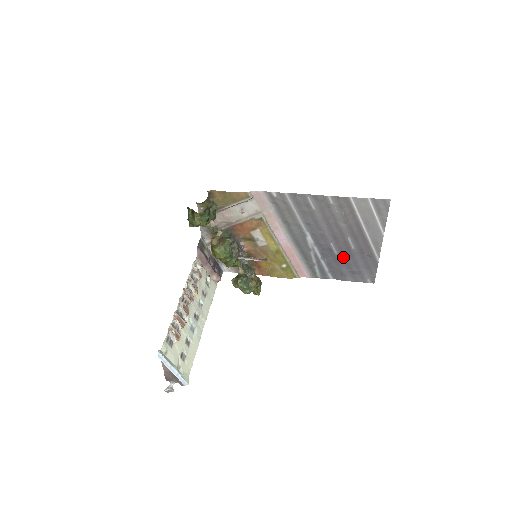
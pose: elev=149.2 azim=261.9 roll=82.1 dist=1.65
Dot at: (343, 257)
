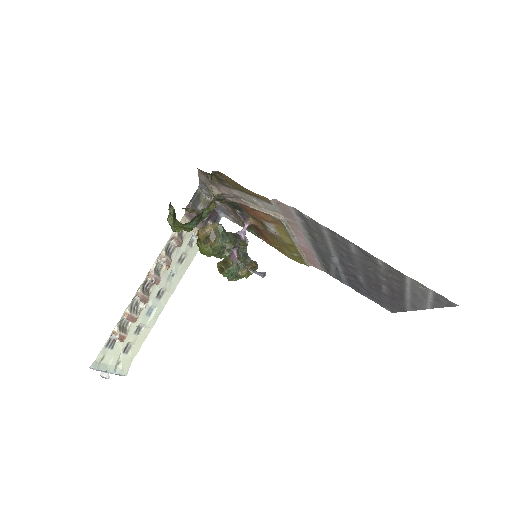
Dot at: (368, 287)
